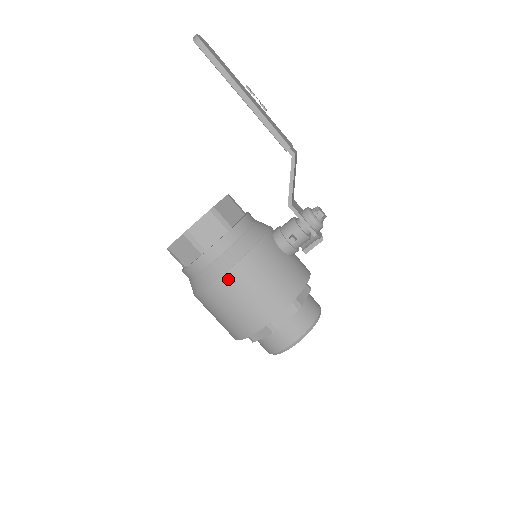
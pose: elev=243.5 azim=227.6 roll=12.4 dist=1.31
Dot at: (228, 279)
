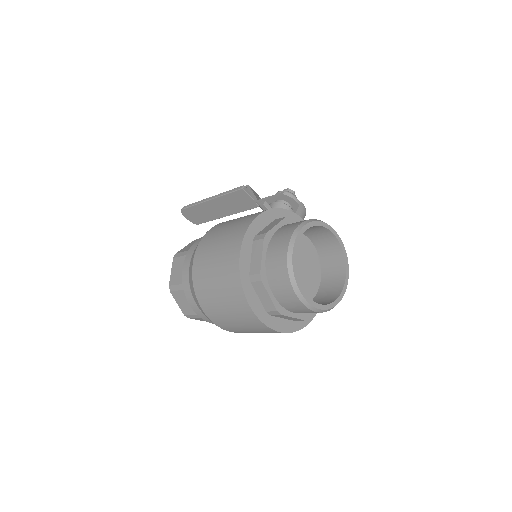
Dot at: (205, 238)
